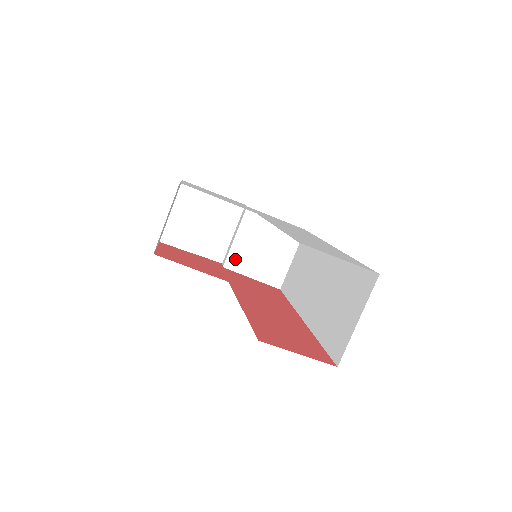
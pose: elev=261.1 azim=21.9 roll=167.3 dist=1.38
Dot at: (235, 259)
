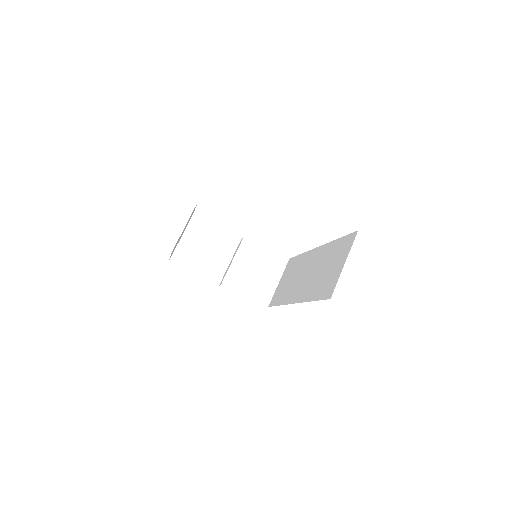
Dot at: (232, 279)
